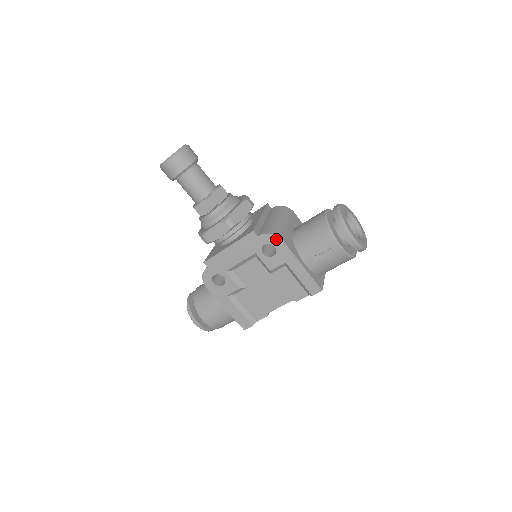
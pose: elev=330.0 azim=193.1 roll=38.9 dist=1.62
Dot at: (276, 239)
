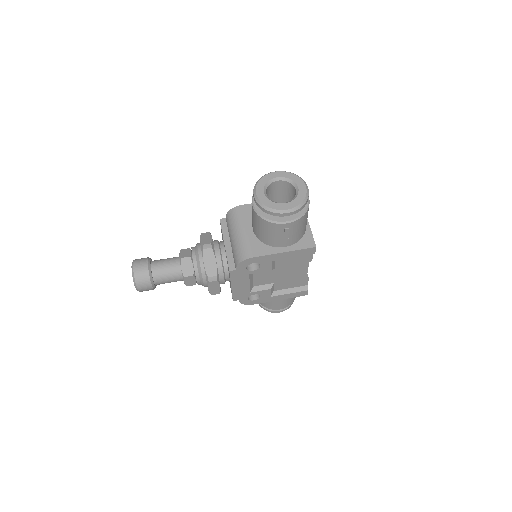
Dot at: (247, 261)
